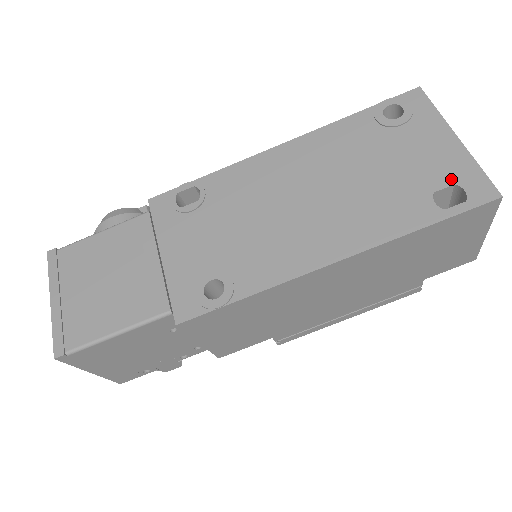
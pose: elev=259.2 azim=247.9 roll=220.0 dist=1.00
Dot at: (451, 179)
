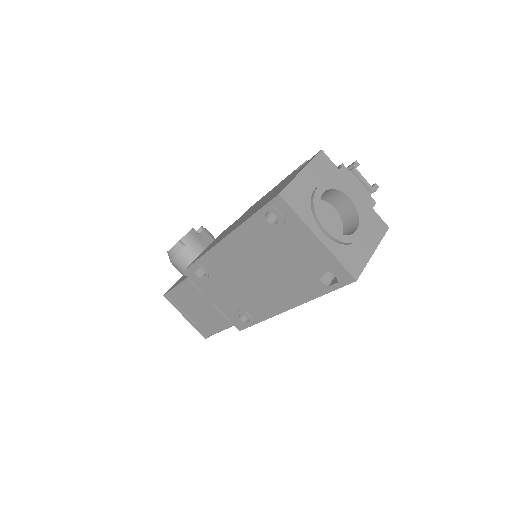
Dot at: (325, 268)
